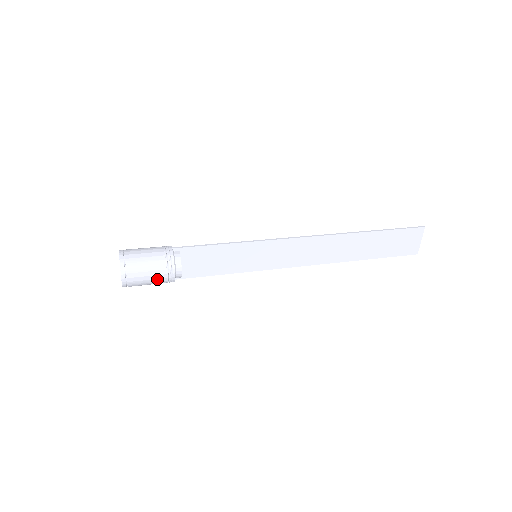
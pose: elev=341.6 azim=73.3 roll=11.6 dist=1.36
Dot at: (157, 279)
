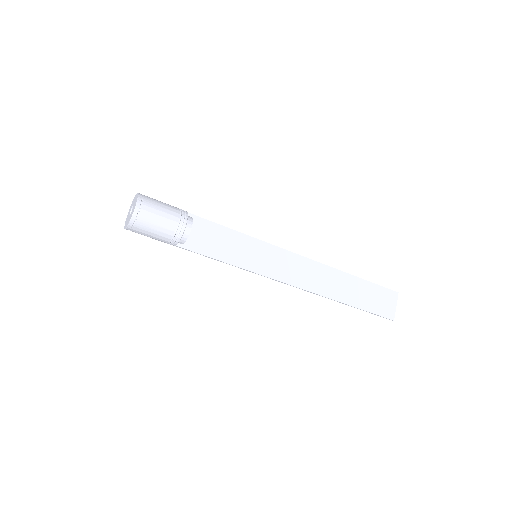
Dot at: (167, 224)
